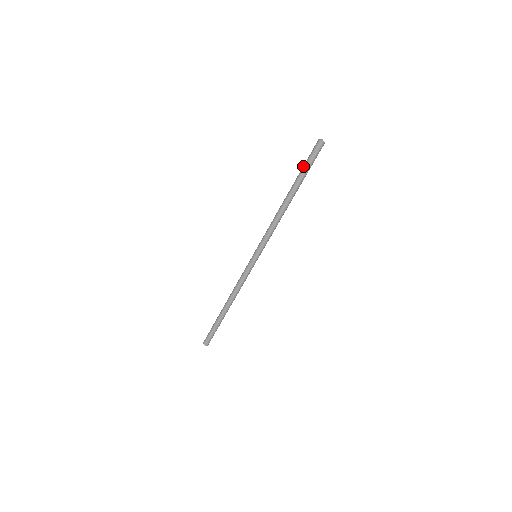
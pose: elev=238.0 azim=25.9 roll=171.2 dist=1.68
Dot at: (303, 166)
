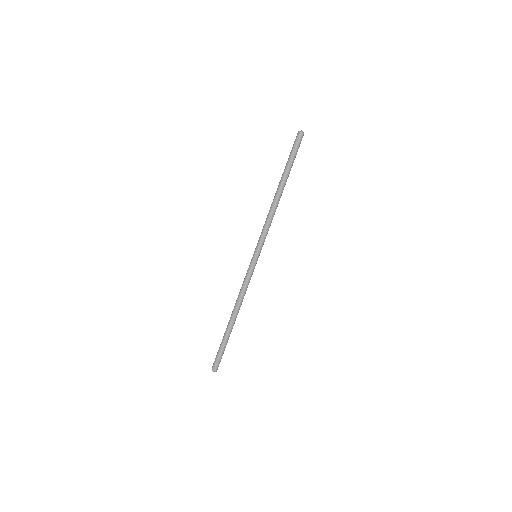
Dot at: (290, 158)
